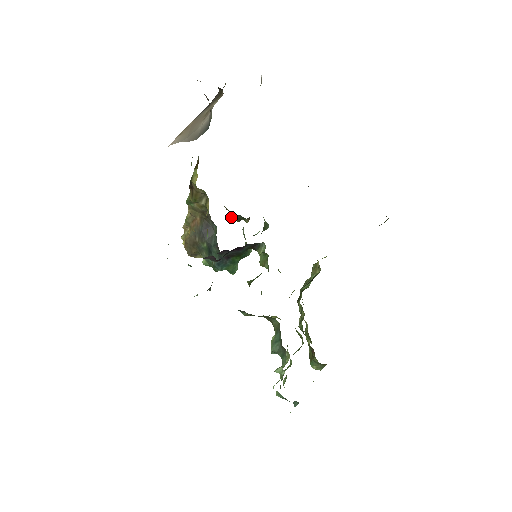
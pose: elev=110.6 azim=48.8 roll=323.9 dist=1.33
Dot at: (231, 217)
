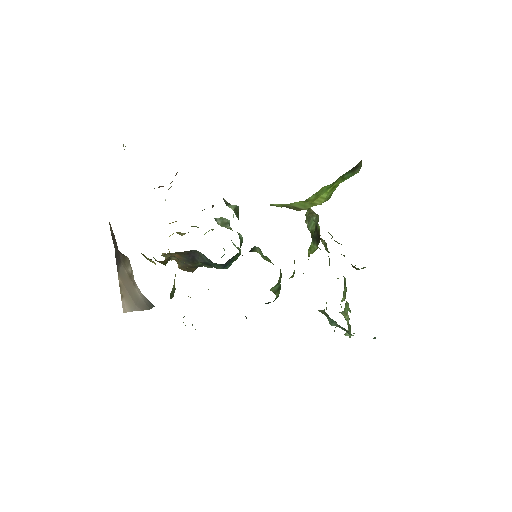
Dot at: occluded
